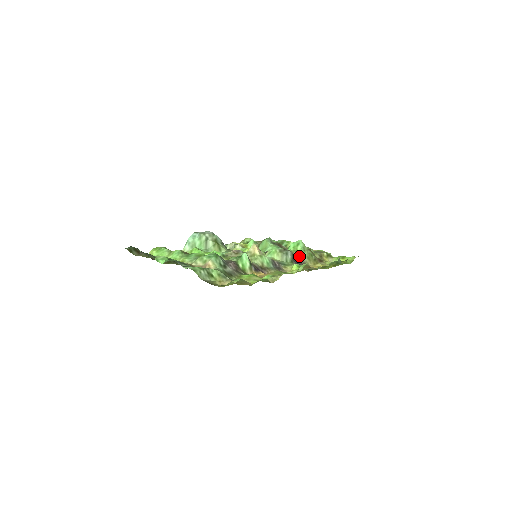
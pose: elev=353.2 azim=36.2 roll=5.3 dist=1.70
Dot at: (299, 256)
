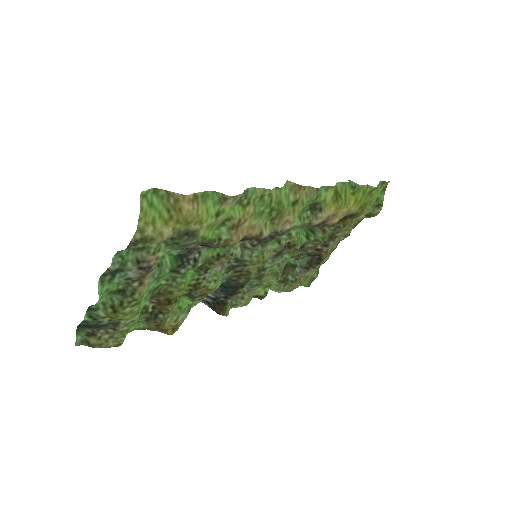
Dot at: (312, 226)
